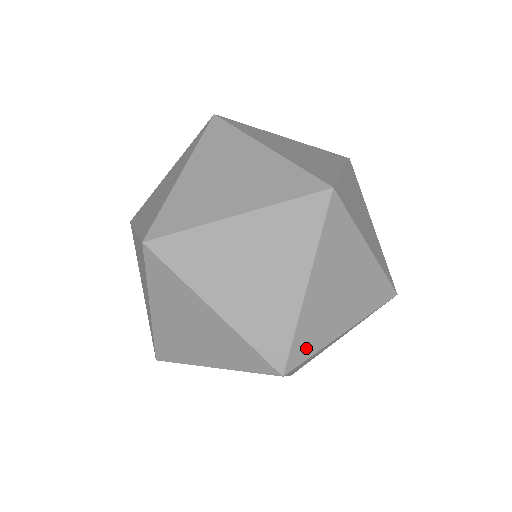
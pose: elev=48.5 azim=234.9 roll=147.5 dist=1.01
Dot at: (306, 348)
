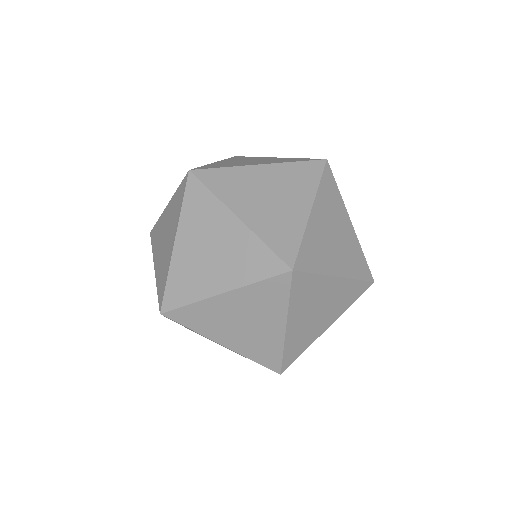
Dot at: (295, 354)
